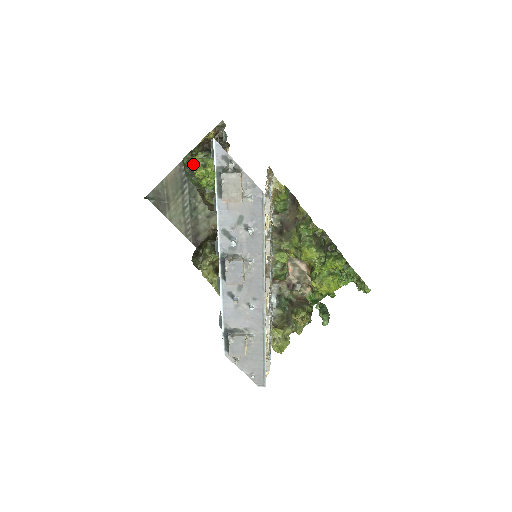
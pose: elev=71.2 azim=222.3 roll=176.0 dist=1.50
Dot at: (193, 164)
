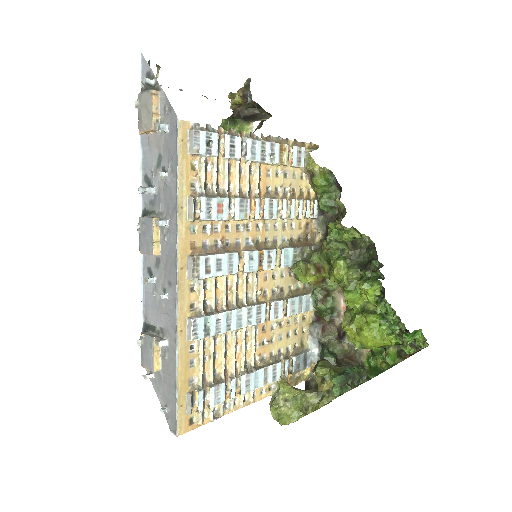
Dot at: occluded
